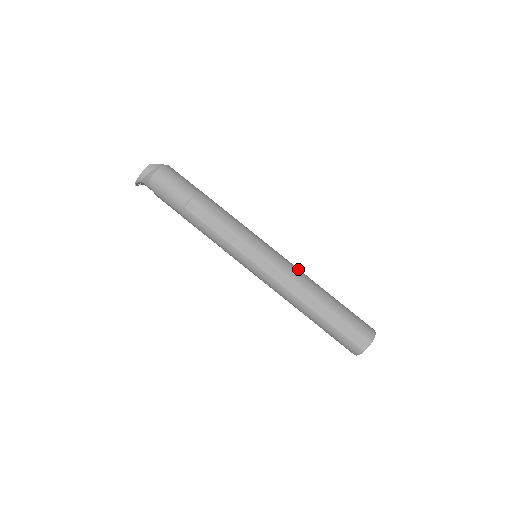
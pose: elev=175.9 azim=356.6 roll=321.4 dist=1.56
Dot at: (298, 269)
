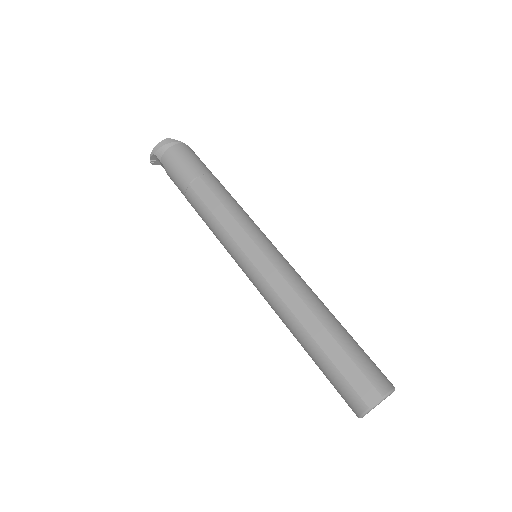
Dot at: (303, 280)
